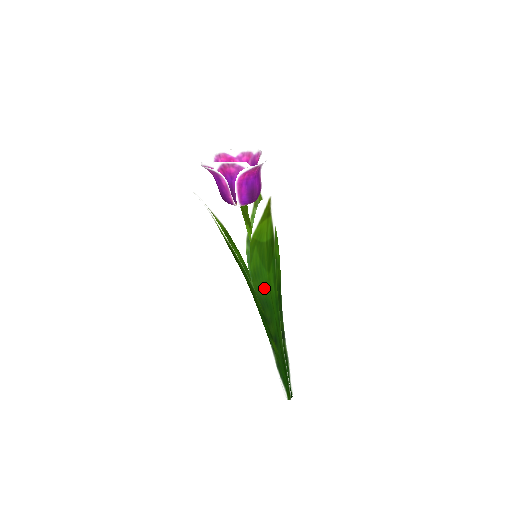
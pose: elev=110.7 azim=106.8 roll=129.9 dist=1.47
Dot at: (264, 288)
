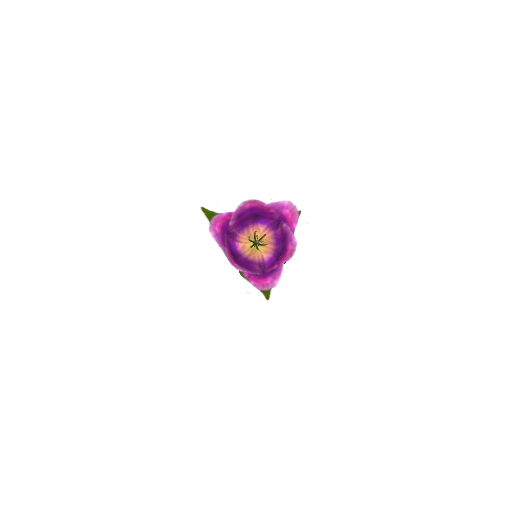
Dot at: occluded
